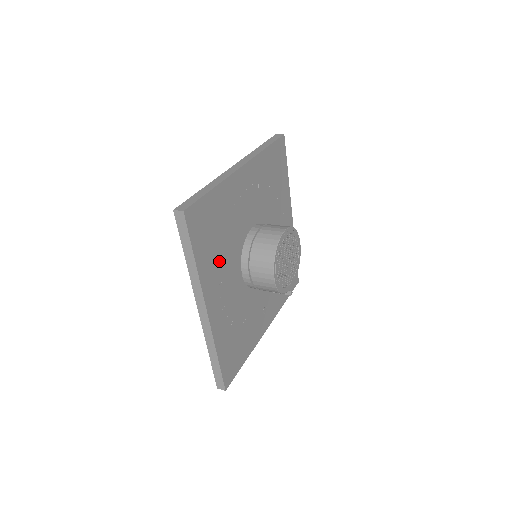
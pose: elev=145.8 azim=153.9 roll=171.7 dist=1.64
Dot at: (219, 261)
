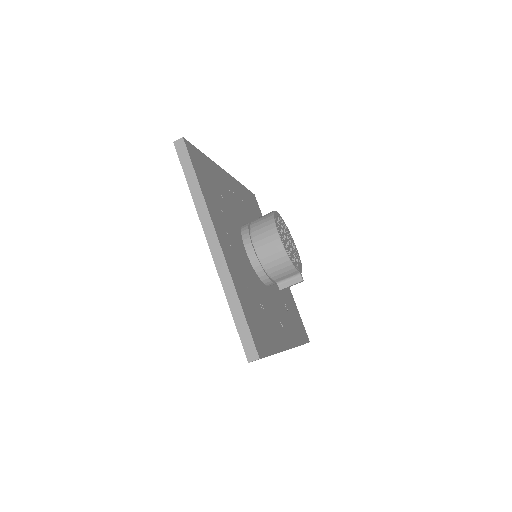
Dot at: (221, 213)
